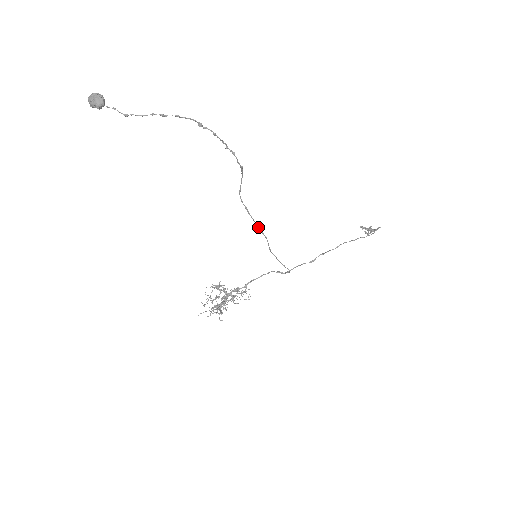
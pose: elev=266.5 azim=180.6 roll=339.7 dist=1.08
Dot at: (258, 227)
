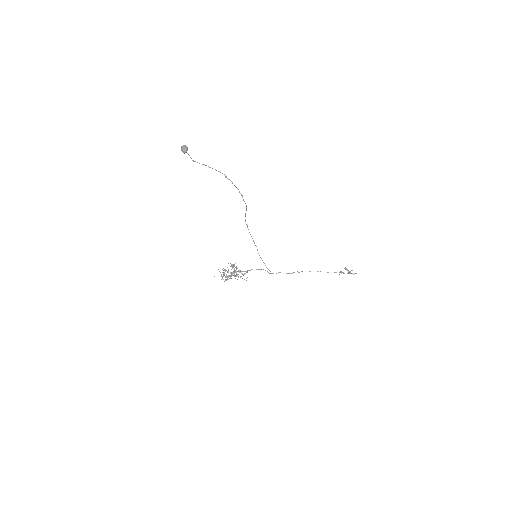
Dot at: occluded
